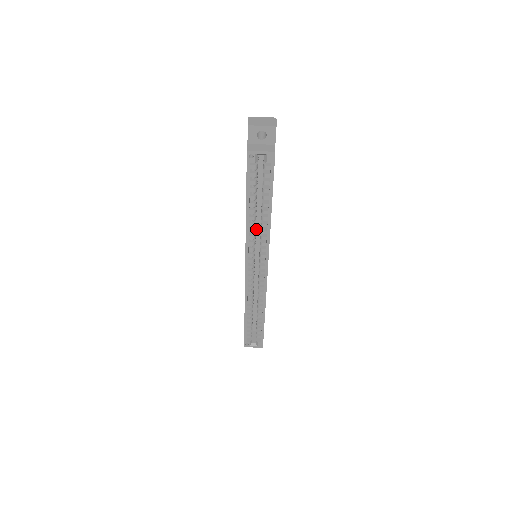
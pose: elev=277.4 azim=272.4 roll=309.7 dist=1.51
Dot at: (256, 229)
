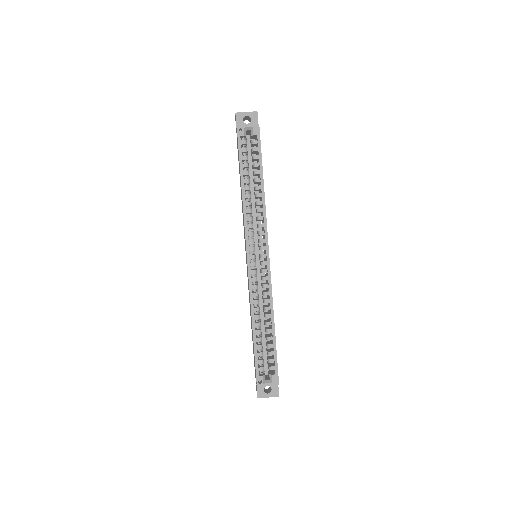
Dot at: occluded
